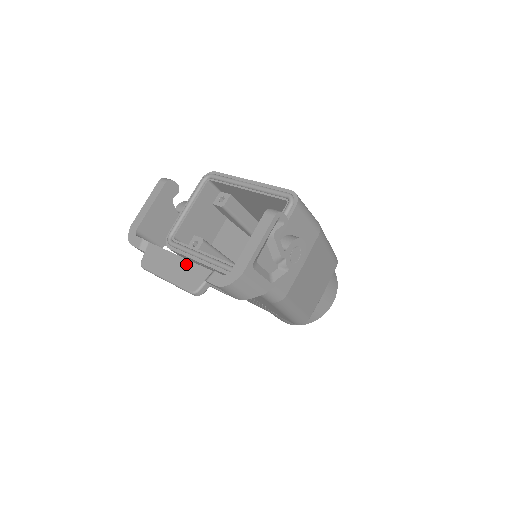
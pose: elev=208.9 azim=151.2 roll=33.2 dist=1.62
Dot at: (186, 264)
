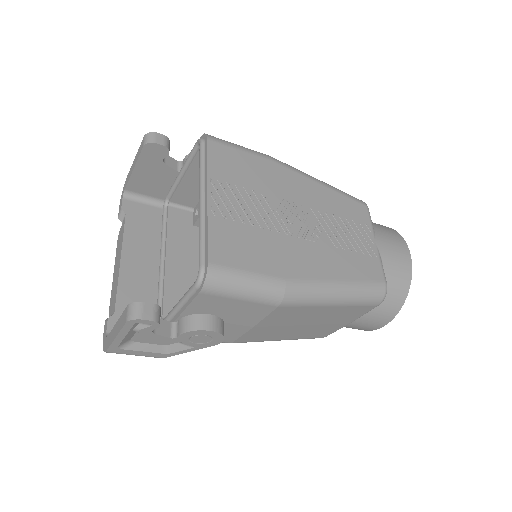
Dot at: (117, 278)
